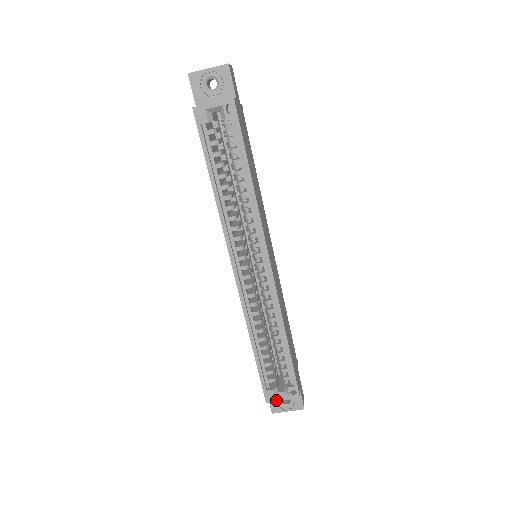
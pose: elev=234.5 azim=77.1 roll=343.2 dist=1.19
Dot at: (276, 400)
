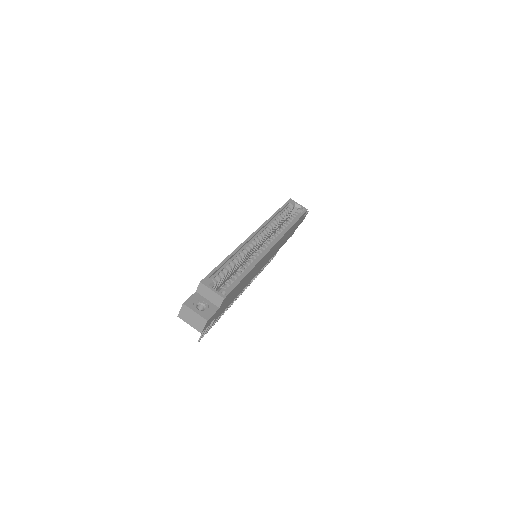
Dot at: (208, 286)
